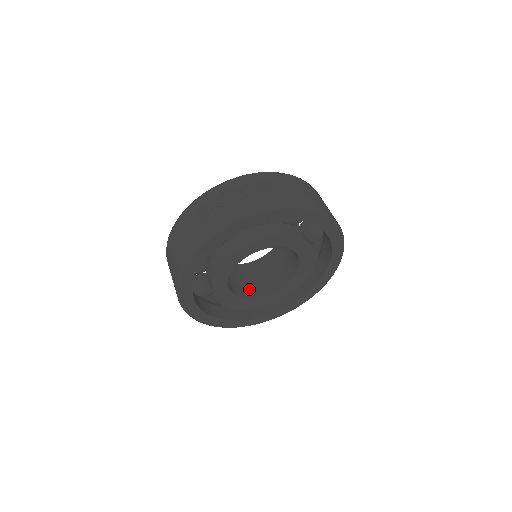
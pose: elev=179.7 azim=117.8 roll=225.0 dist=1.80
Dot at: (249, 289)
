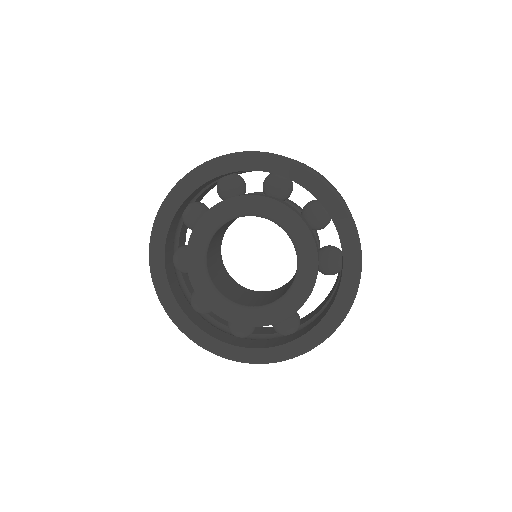
Dot at: (254, 302)
